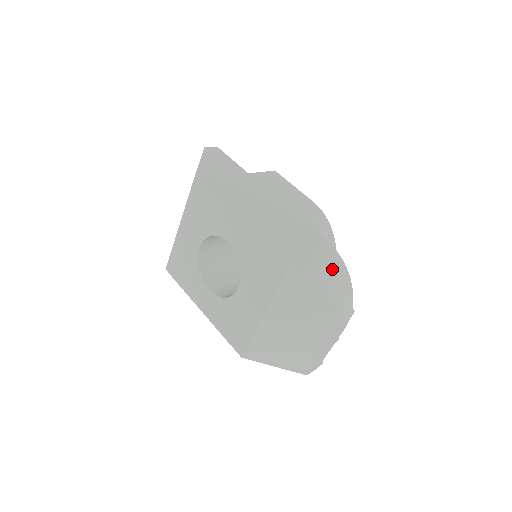
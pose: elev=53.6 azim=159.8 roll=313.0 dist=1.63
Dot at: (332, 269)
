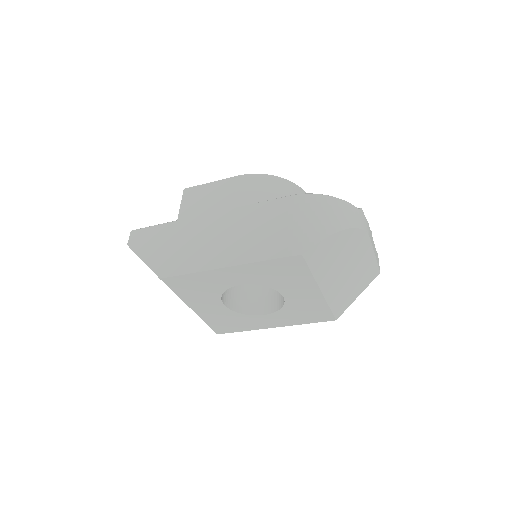
Dot at: (321, 212)
